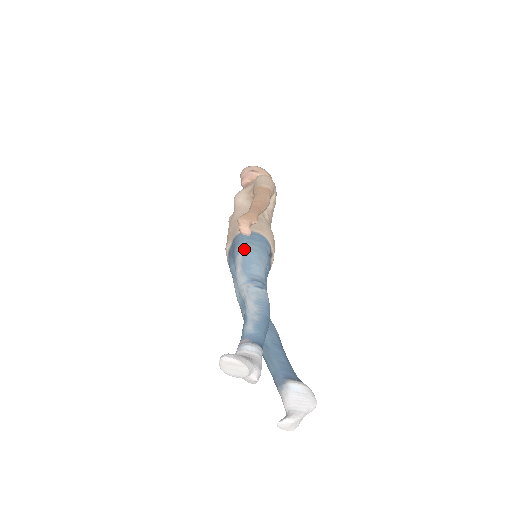
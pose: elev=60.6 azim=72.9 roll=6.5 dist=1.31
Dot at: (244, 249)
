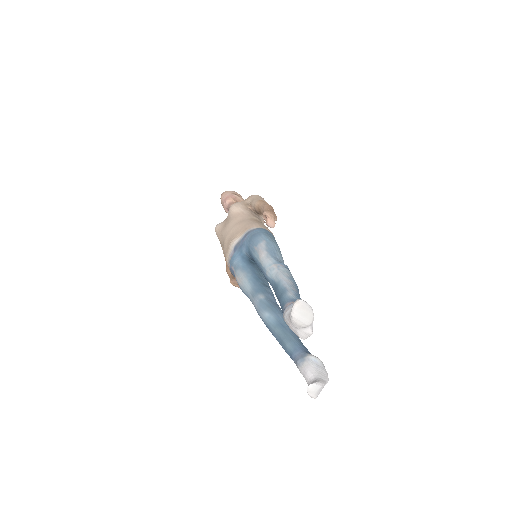
Dot at: (266, 239)
